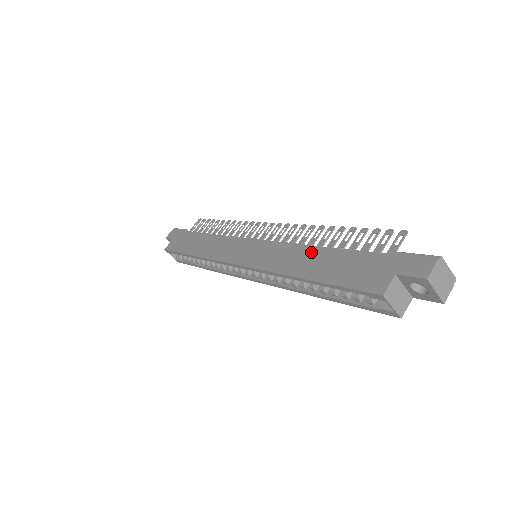
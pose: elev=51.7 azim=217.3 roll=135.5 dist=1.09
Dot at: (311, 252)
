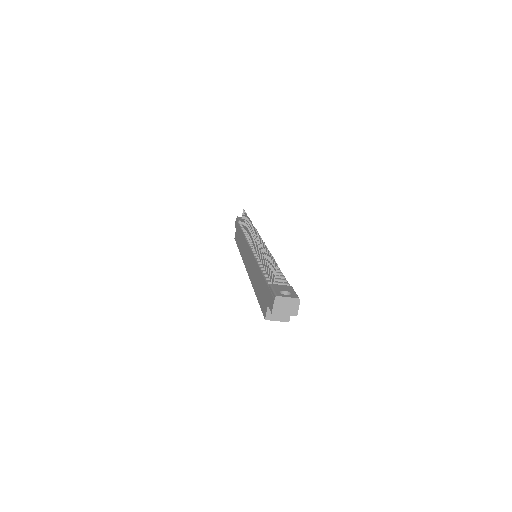
Dot at: (257, 271)
